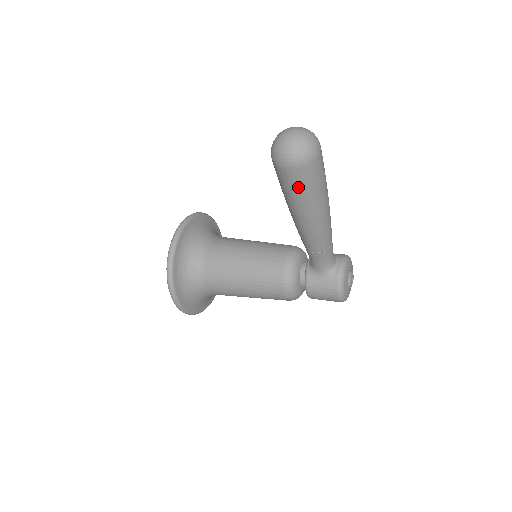
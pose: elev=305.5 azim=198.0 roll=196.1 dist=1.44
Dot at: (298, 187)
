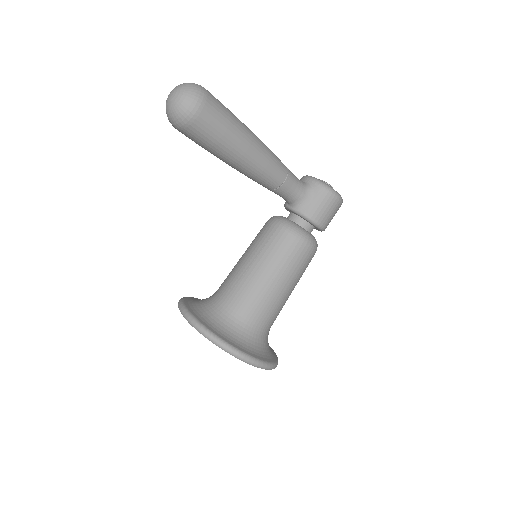
Dot at: (220, 123)
